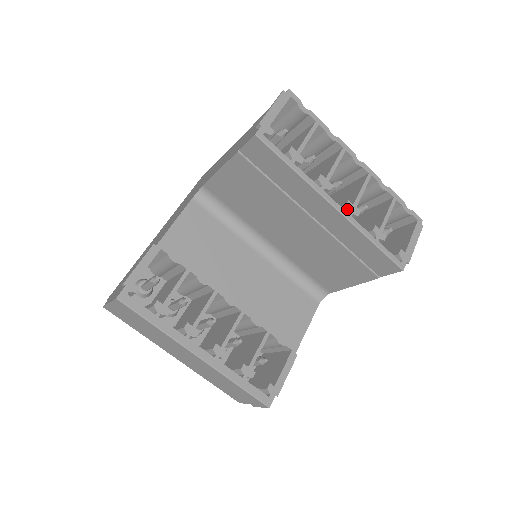
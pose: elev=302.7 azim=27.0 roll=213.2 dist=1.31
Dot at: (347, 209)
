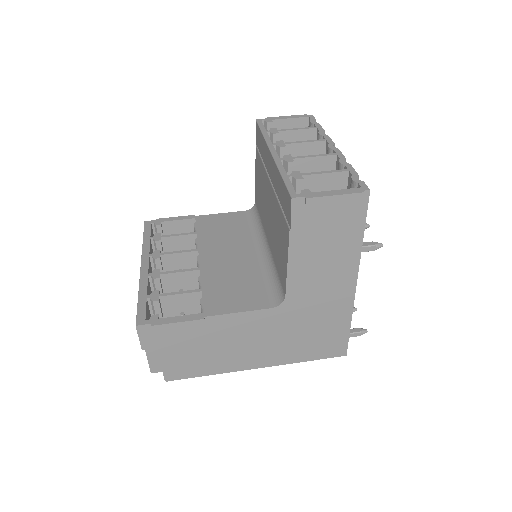
Dot at: (283, 158)
